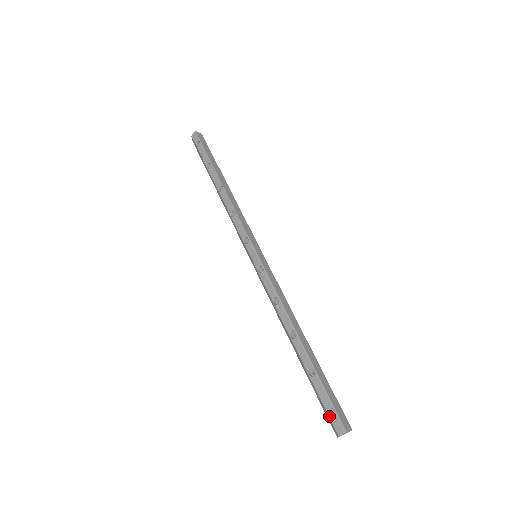
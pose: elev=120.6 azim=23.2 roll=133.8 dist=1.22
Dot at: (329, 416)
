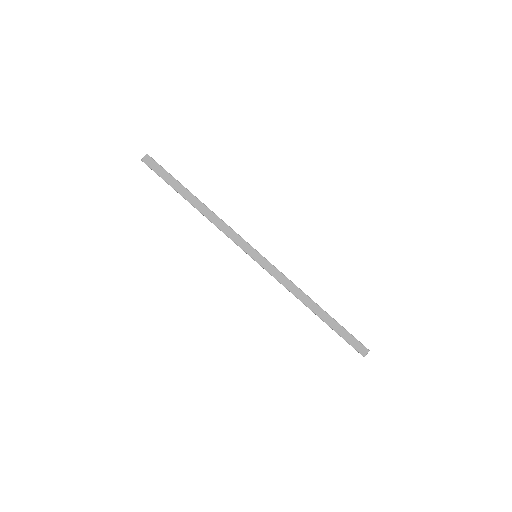
Dot at: occluded
